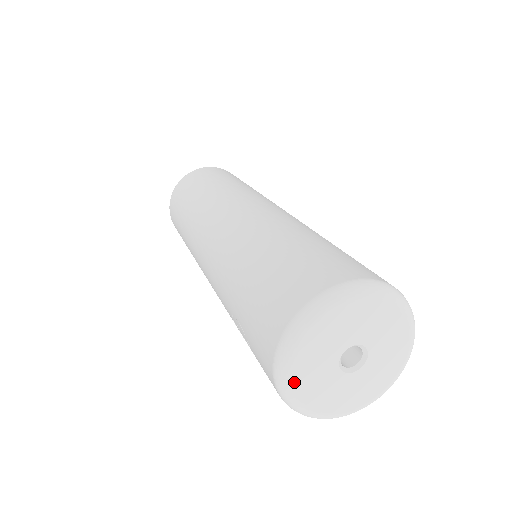
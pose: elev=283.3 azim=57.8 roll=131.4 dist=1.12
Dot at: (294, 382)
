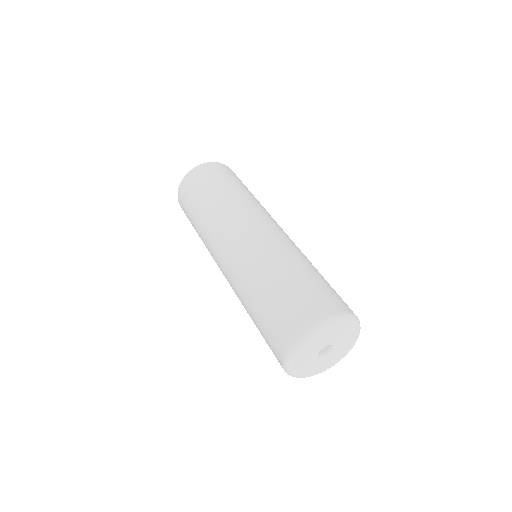
Dot at: (298, 374)
